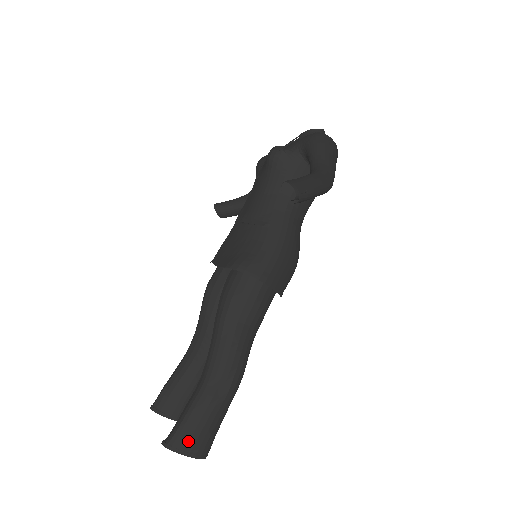
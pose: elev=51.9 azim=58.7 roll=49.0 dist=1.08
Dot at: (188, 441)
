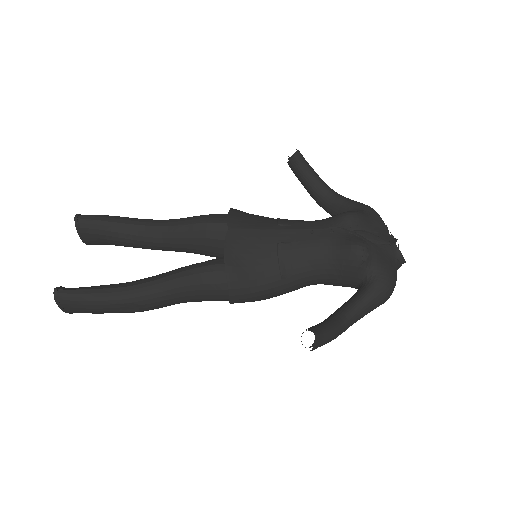
Dot at: (72, 307)
